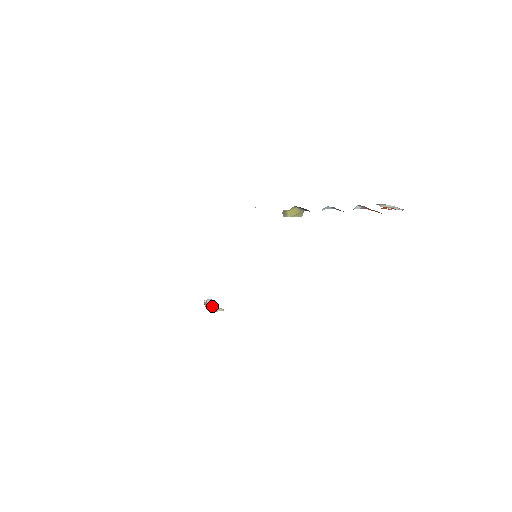
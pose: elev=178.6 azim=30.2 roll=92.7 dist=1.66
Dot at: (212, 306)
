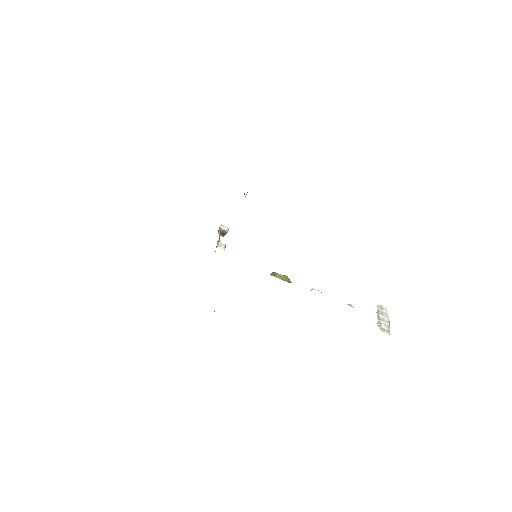
Dot at: (218, 240)
